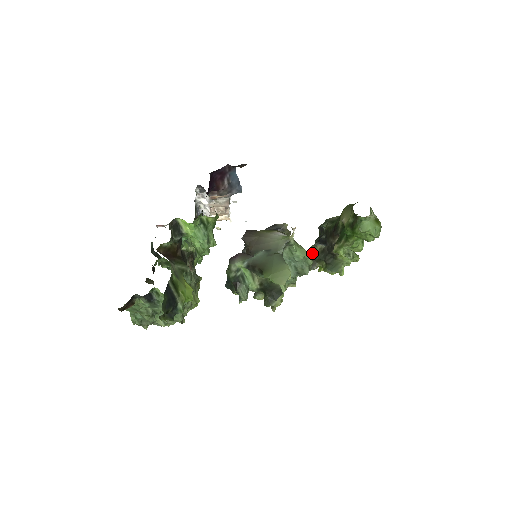
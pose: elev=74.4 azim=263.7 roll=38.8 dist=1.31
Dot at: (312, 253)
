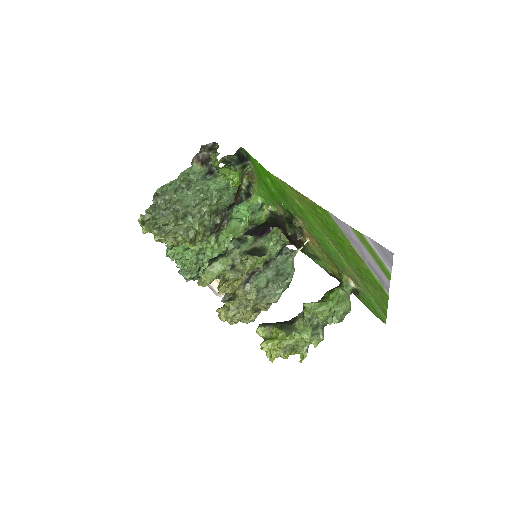
Dot at: occluded
